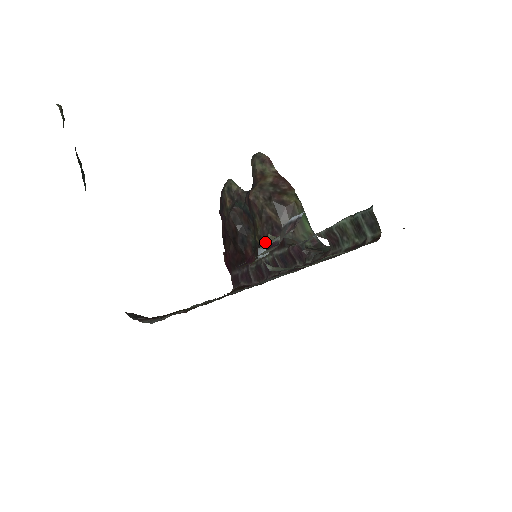
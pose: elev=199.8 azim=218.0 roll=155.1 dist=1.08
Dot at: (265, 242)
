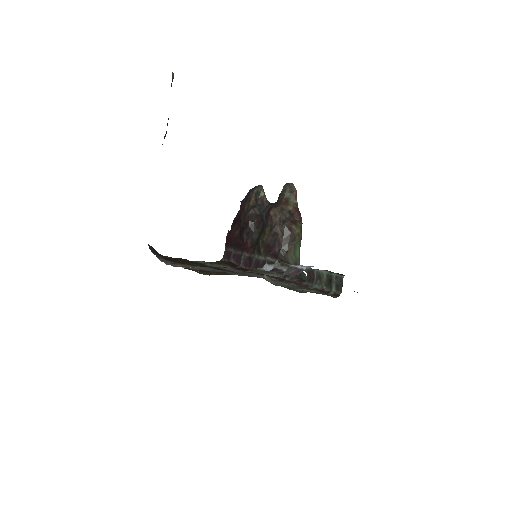
Dot at: (265, 247)
